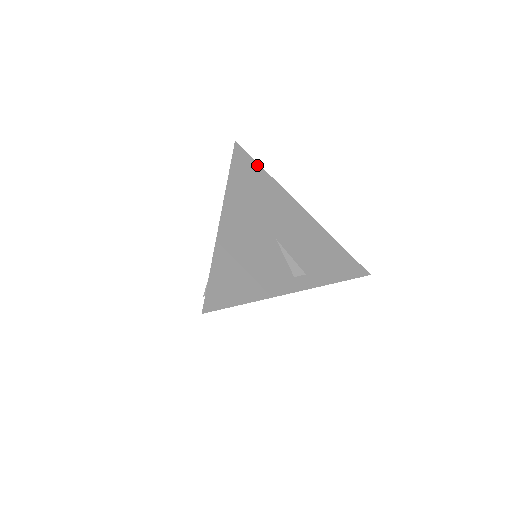
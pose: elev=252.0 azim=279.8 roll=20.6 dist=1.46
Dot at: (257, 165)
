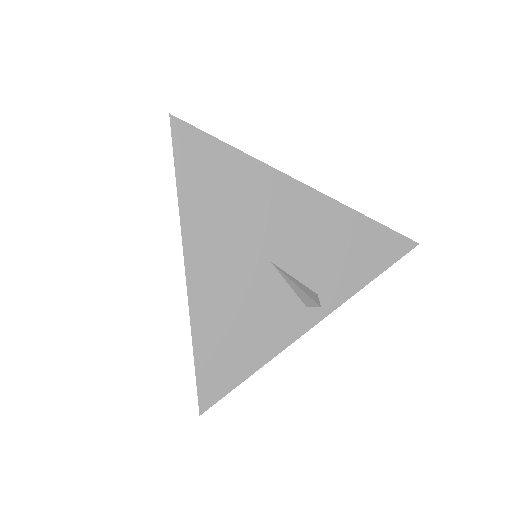
Dot at: (216, 143)
